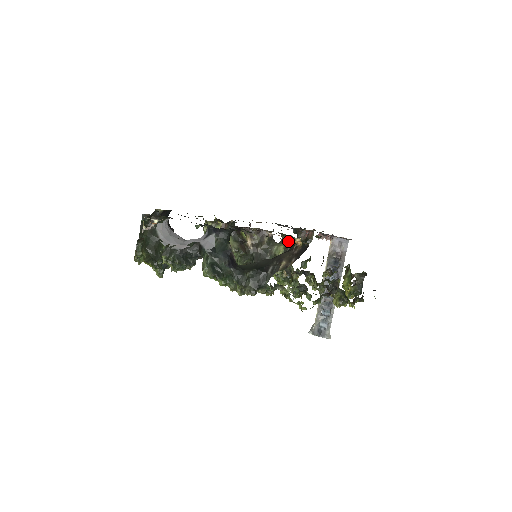
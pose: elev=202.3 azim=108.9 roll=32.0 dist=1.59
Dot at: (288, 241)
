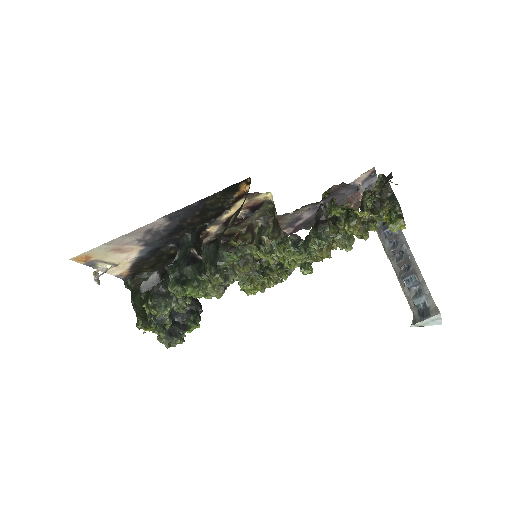
Dot at: (273, 213)
